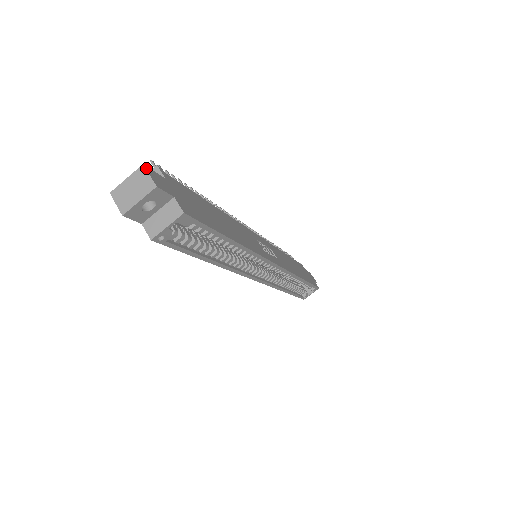
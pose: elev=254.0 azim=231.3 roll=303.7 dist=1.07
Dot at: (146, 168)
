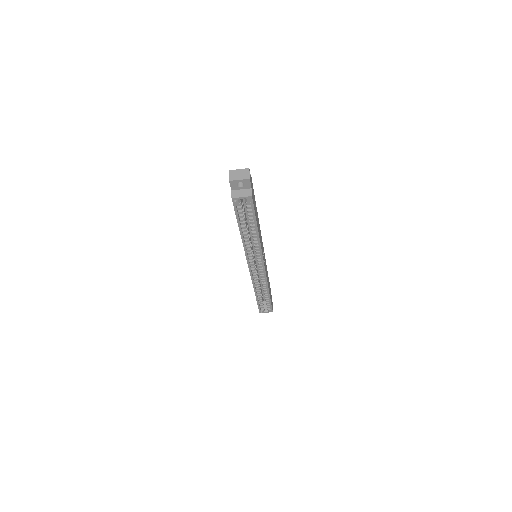
Dot at: (249, 170)
